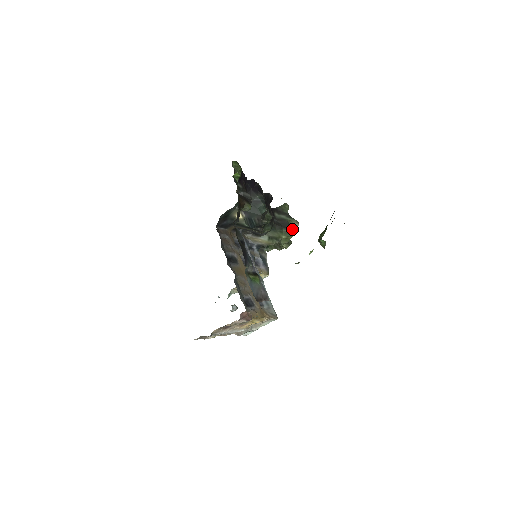
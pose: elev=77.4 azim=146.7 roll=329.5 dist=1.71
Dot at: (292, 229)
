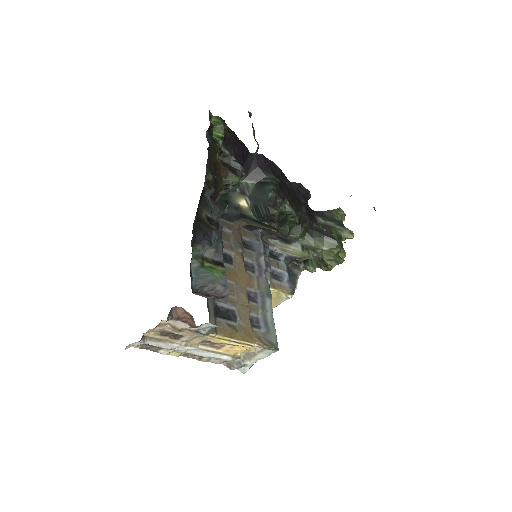
Dot at: (340, 240)
